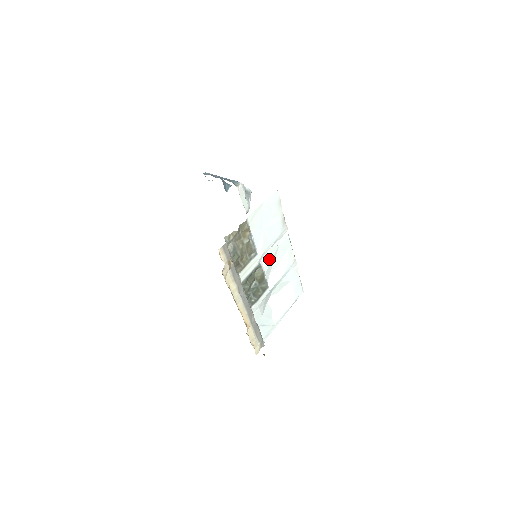
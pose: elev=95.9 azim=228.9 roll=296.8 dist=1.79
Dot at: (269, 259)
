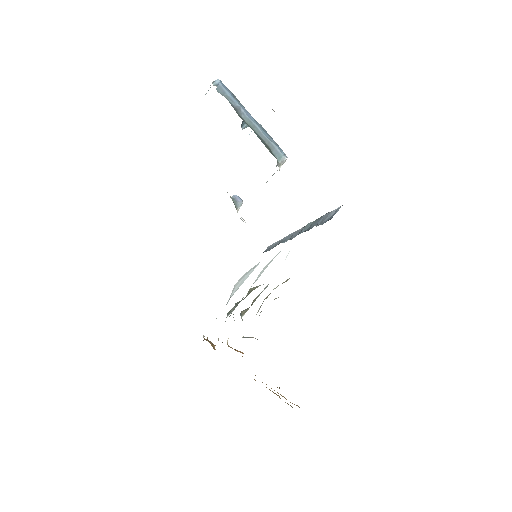
Dot at: occluded
